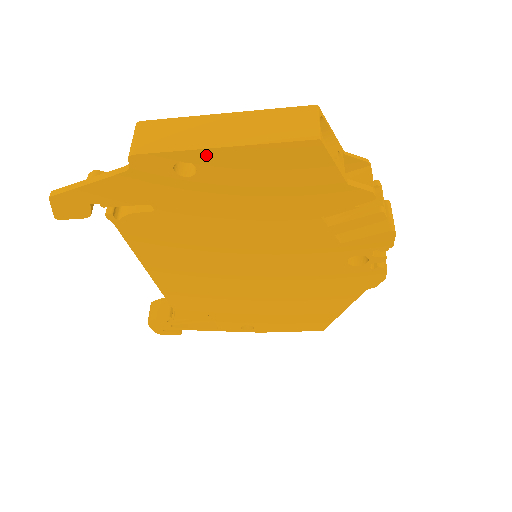
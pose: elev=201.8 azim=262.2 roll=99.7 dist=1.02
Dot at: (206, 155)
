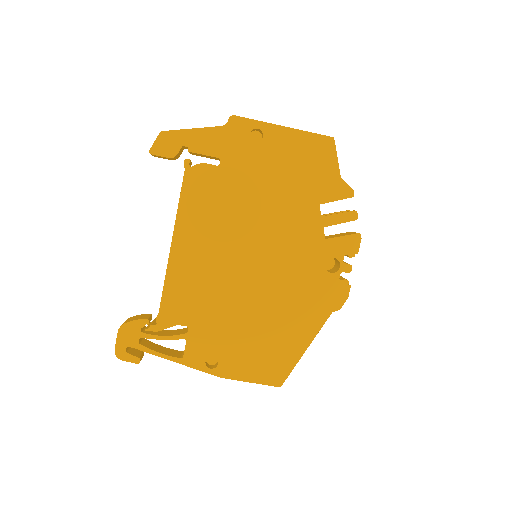
Dot at: (273, 129)
